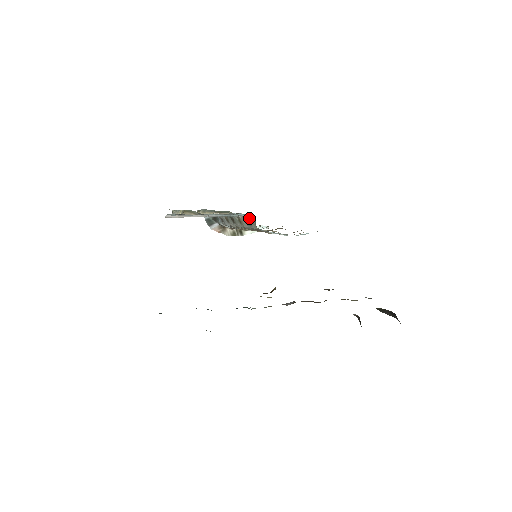
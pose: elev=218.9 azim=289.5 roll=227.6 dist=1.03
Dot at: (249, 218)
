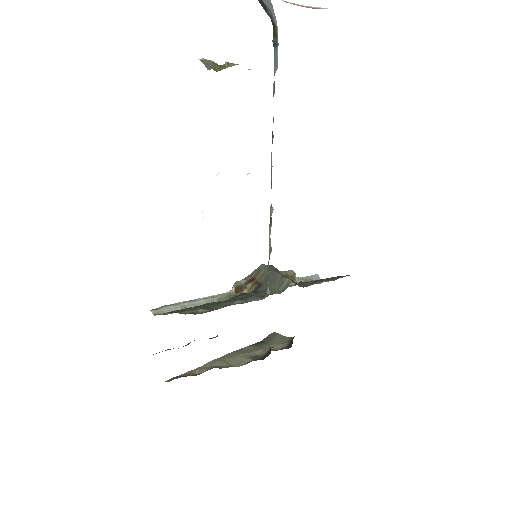
Dot at: occluded
